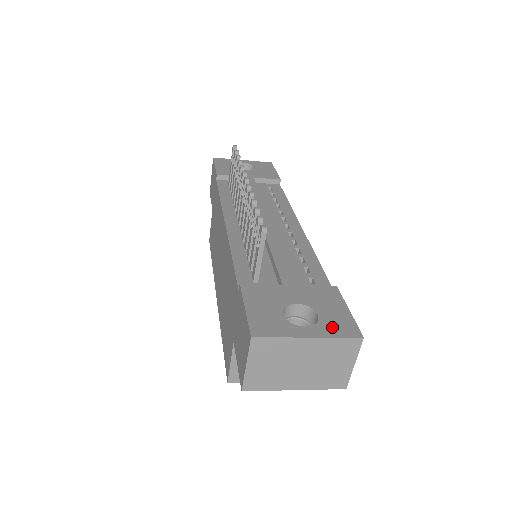
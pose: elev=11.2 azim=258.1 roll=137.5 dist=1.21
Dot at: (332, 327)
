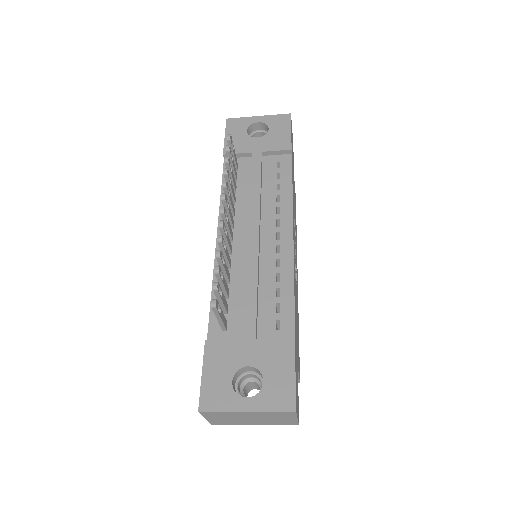
Dot at: (271, 398)
